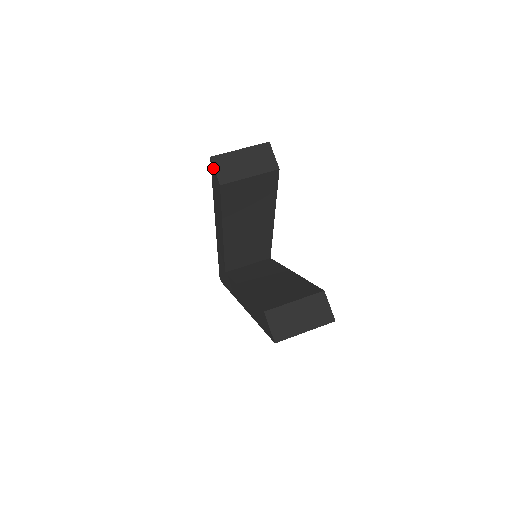
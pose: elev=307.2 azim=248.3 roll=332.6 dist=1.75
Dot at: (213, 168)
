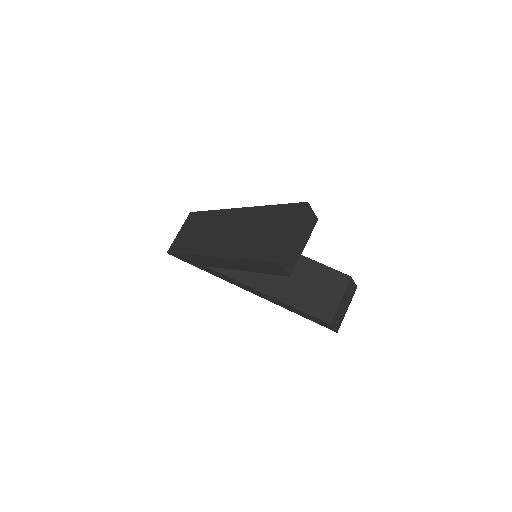
Dot at: (280, 267)
